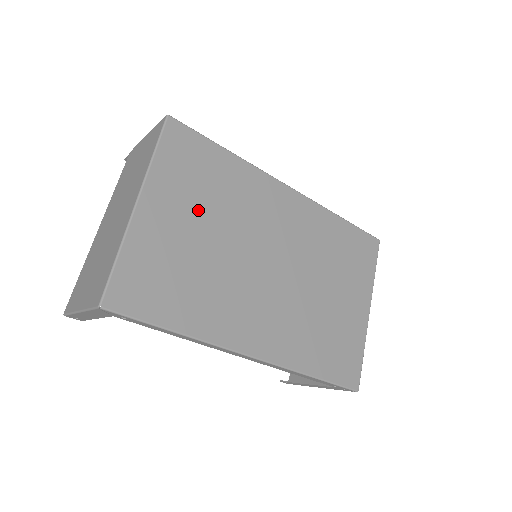
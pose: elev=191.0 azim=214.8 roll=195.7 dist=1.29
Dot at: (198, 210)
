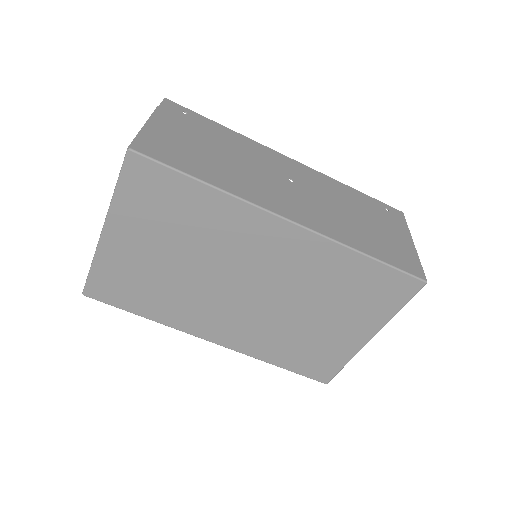
Dot at: (164, 239)
